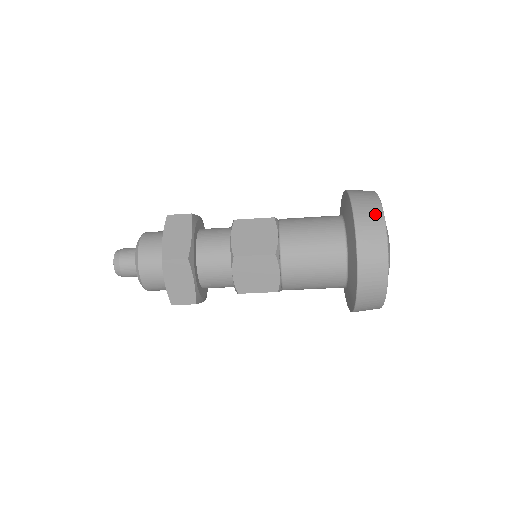
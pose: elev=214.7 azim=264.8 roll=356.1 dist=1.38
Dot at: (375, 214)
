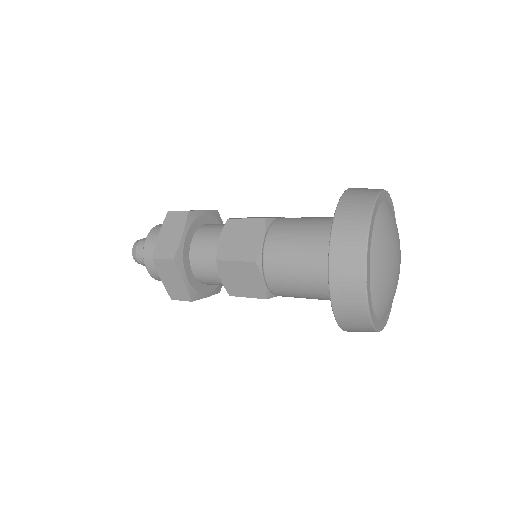
Dot at: (358, 226)
